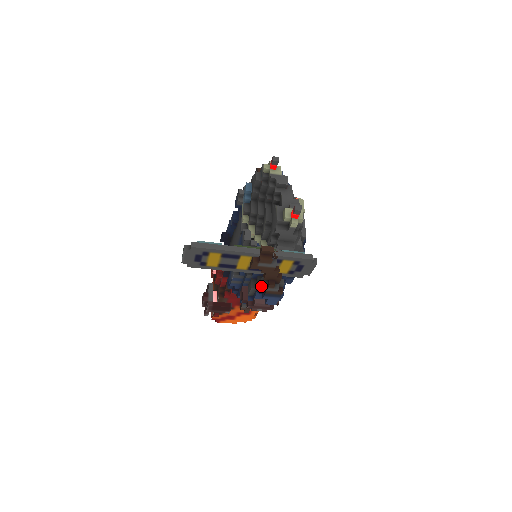
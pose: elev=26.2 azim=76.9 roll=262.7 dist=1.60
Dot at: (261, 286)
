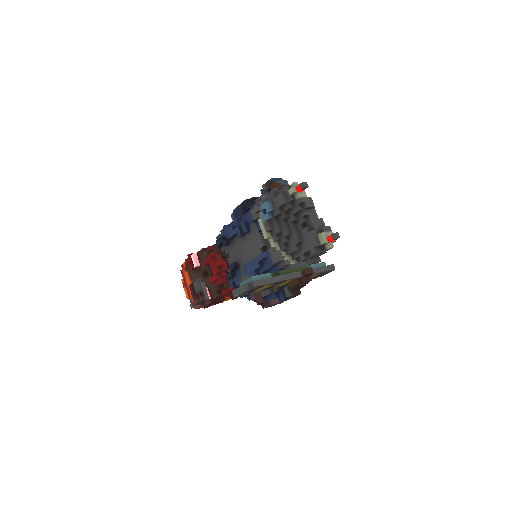
Dot at: (287, 294)
